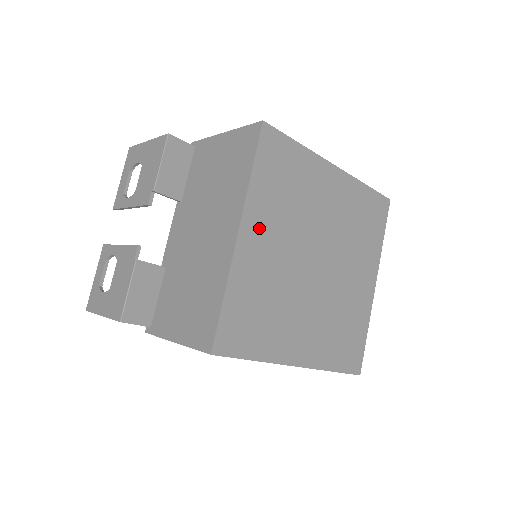
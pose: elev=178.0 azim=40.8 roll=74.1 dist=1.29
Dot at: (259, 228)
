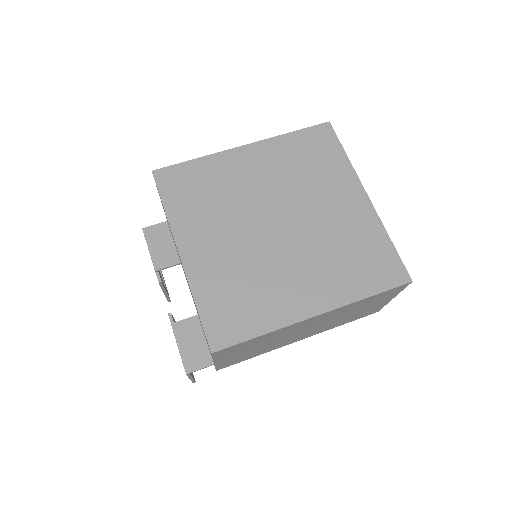
Dot at: (197, 239)
